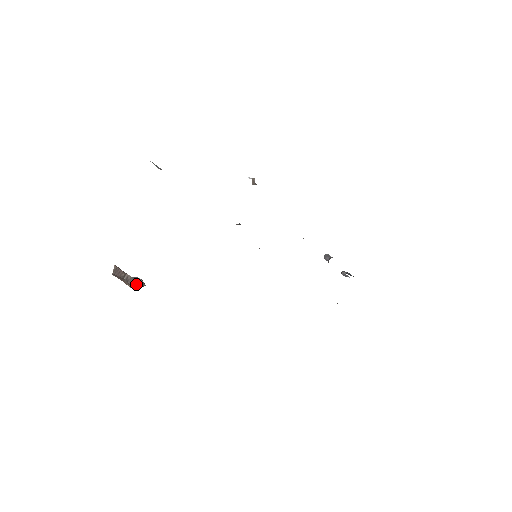
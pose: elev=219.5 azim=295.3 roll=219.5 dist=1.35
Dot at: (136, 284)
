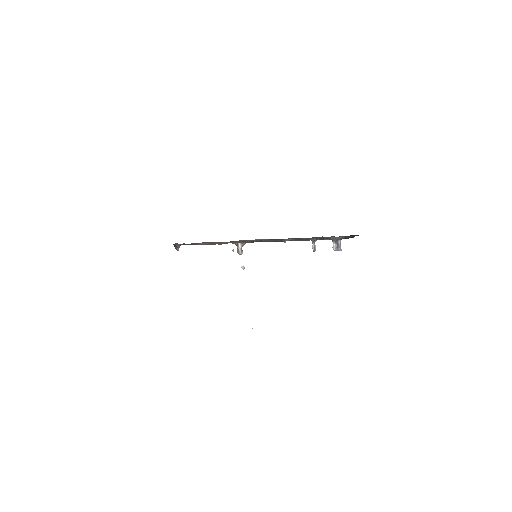
Dot at: occluded
